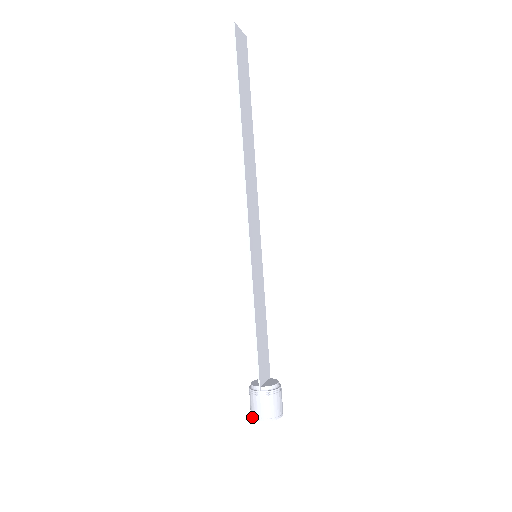
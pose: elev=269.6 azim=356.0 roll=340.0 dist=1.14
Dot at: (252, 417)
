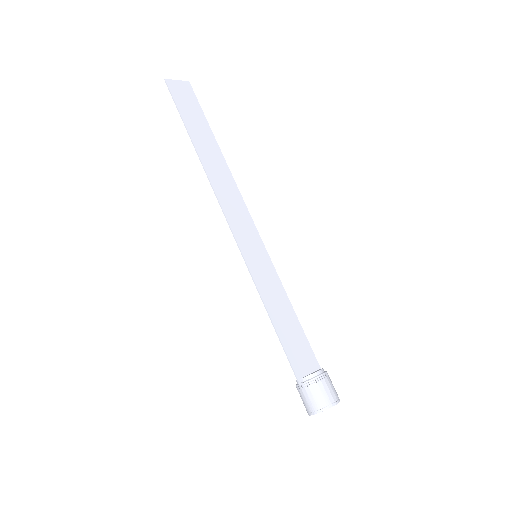
Dot at: occluded
